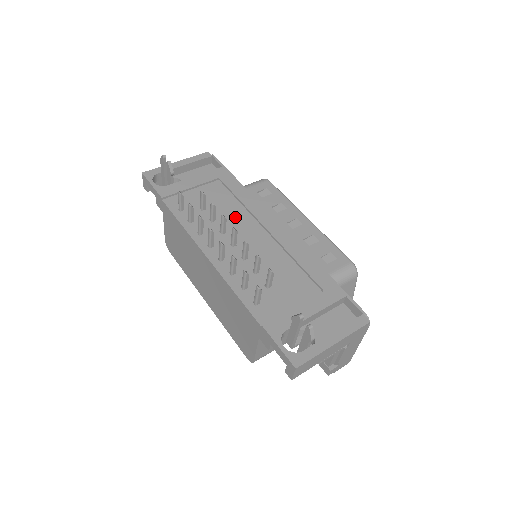
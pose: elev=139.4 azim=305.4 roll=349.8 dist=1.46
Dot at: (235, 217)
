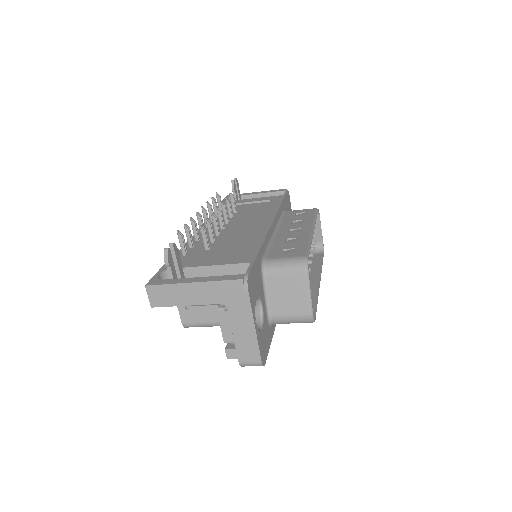
Dot at: (248, 217)
